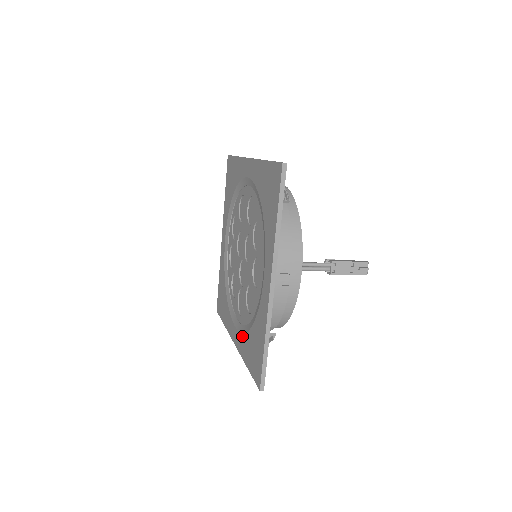
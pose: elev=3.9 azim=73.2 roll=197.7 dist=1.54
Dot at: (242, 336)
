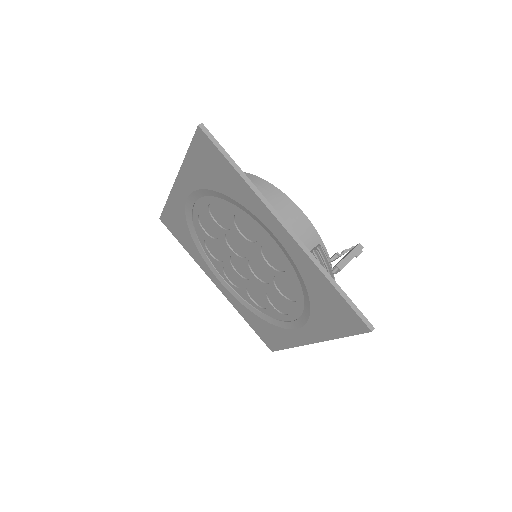
Dot at: (238, 303)
